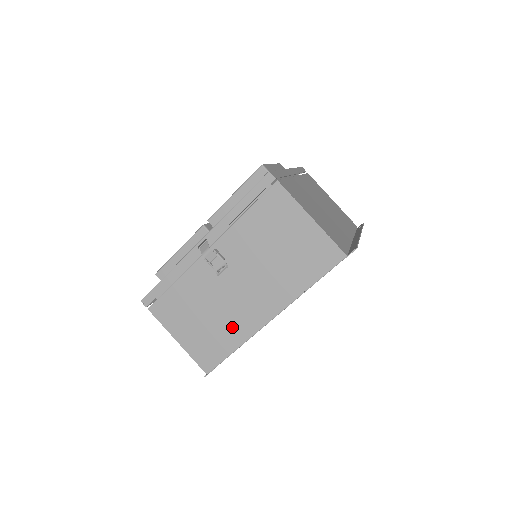
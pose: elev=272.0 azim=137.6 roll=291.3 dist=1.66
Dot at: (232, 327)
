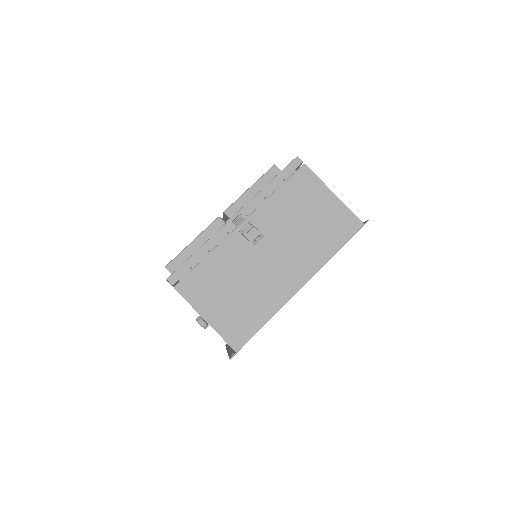
Dot at: (264, 298)
